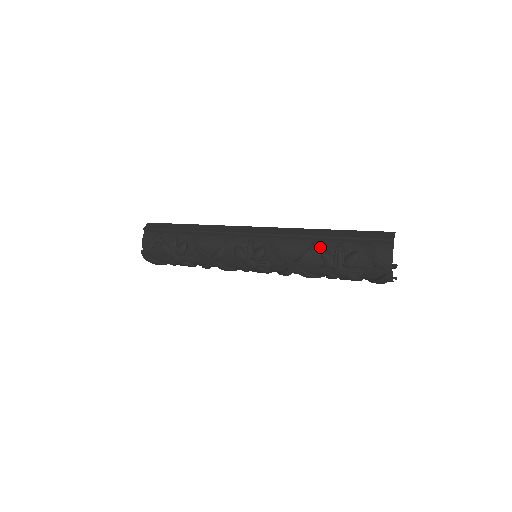
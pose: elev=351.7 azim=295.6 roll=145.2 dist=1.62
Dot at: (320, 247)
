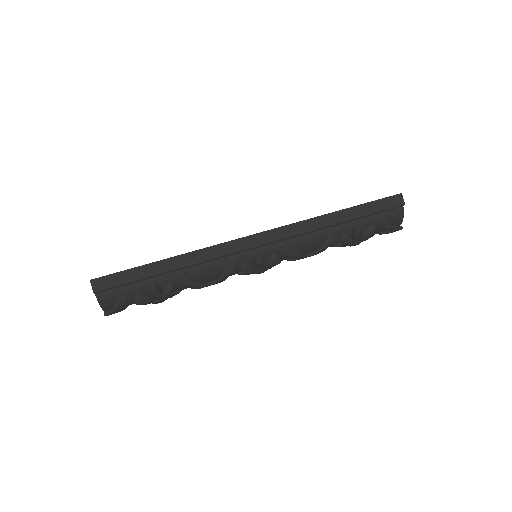
Dot at: (336, 233)
